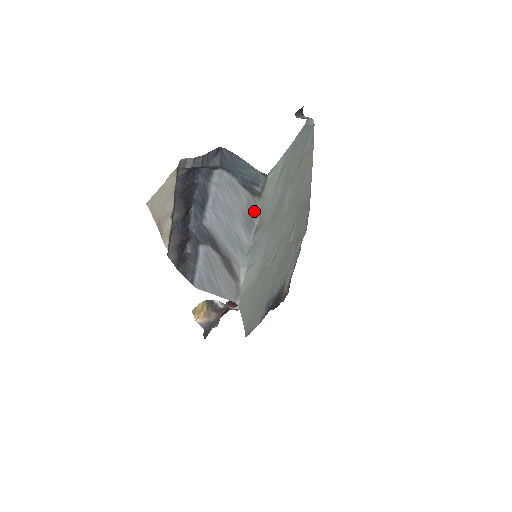
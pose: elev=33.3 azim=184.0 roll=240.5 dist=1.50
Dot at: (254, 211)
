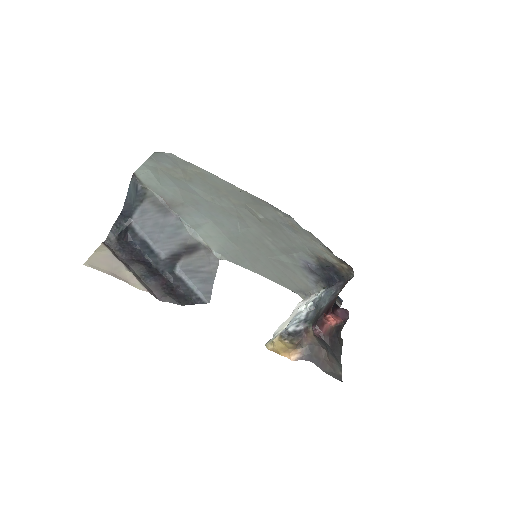
Dot at: (156, 200)
